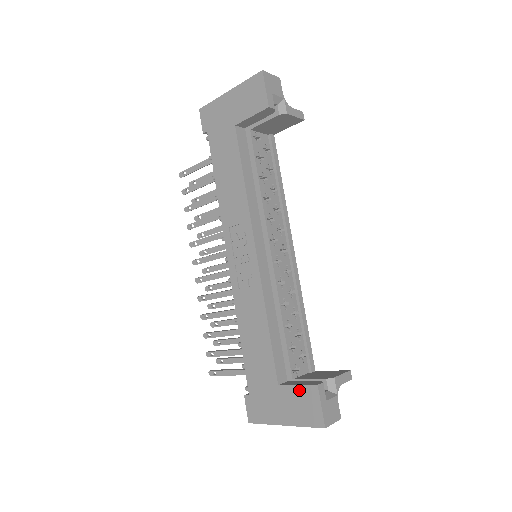
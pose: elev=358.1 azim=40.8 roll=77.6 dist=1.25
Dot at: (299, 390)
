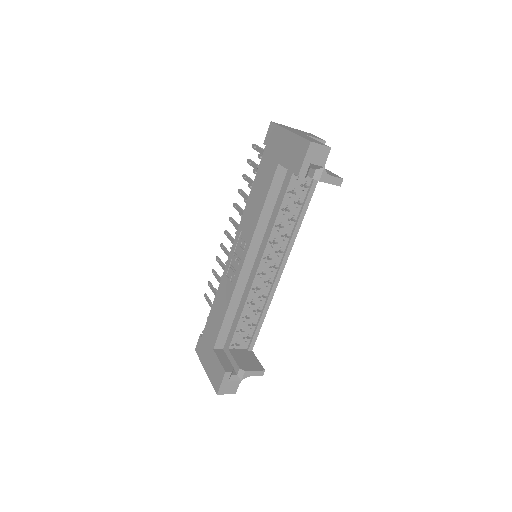
Dot at: (218, 364)
